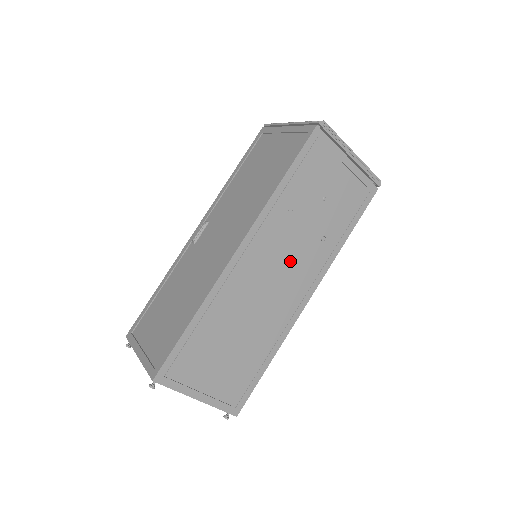
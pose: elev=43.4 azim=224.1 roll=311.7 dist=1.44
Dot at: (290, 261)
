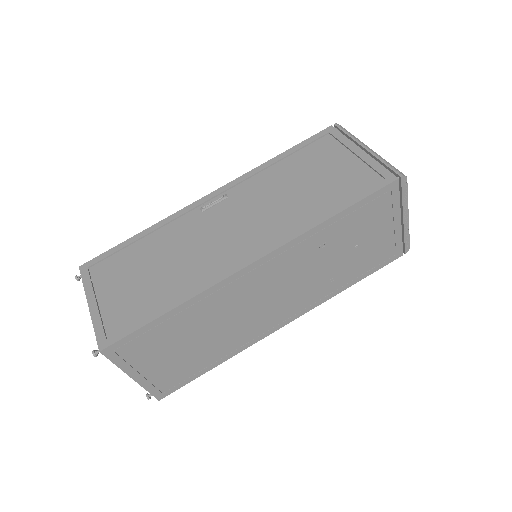
Dot at: (292, 289)
